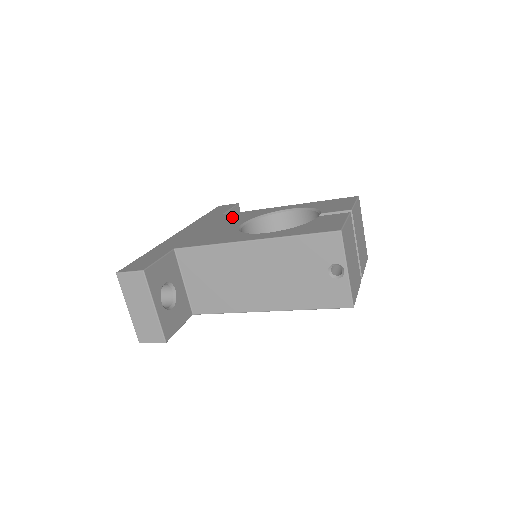
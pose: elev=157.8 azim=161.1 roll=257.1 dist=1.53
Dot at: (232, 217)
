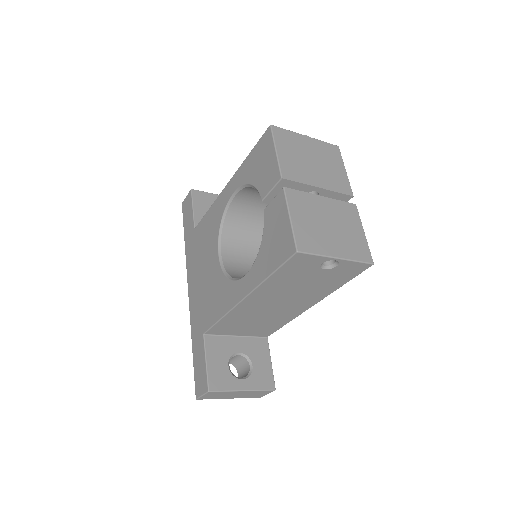
Dot at: (204, 236)
